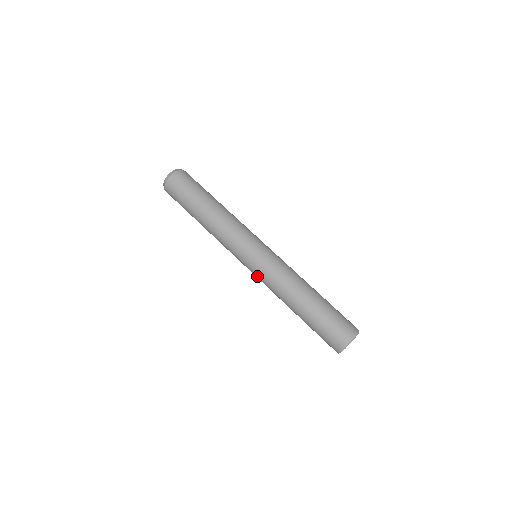
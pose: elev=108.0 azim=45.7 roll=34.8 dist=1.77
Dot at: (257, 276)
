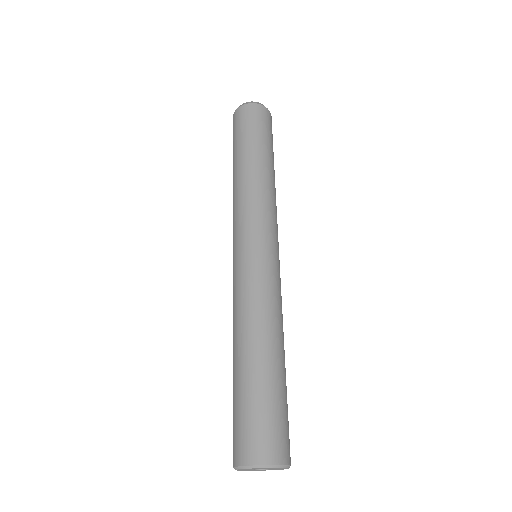
Dot at: (233, 278)
